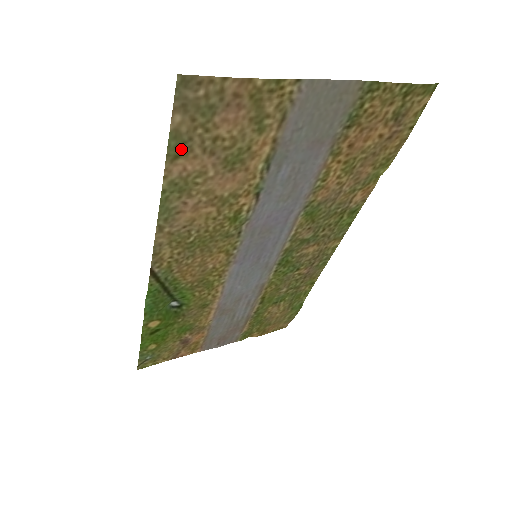
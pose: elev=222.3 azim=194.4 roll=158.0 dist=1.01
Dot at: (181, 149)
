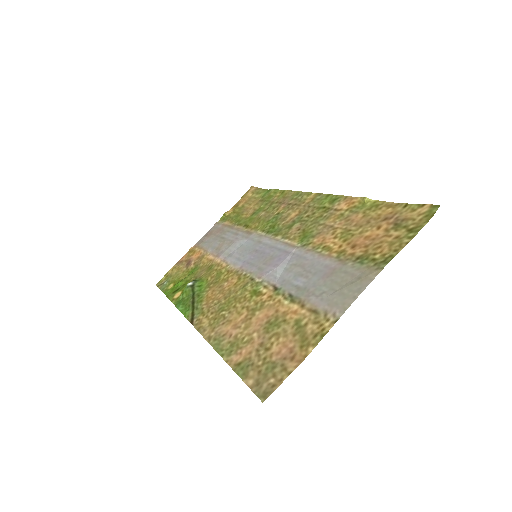
Dot at: (244, 365)
